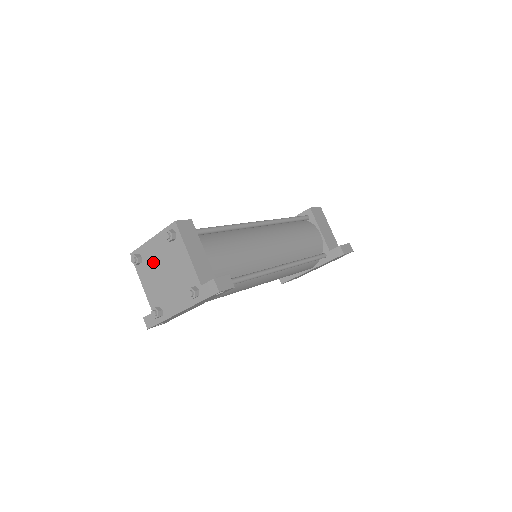
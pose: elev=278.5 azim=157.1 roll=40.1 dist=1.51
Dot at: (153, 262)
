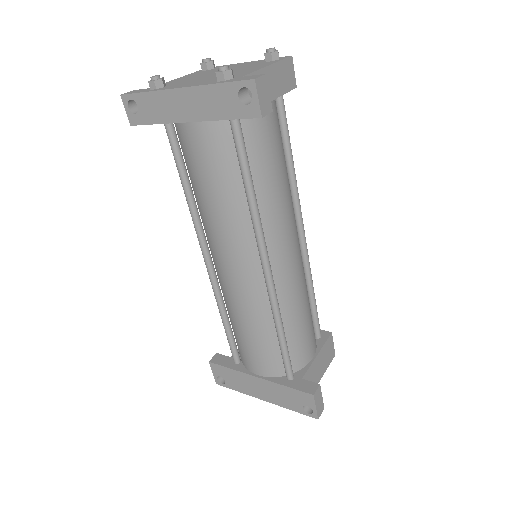
Dot at: occluded
